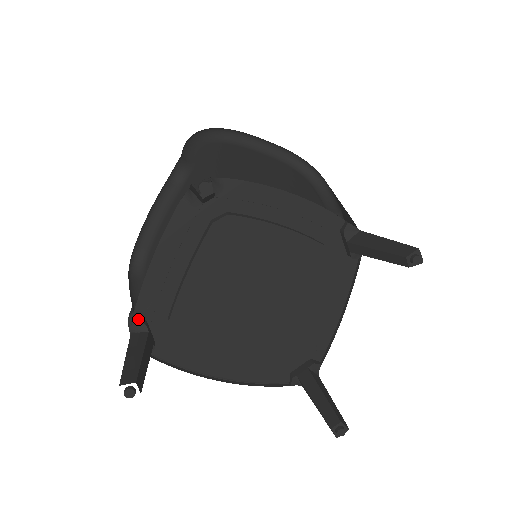
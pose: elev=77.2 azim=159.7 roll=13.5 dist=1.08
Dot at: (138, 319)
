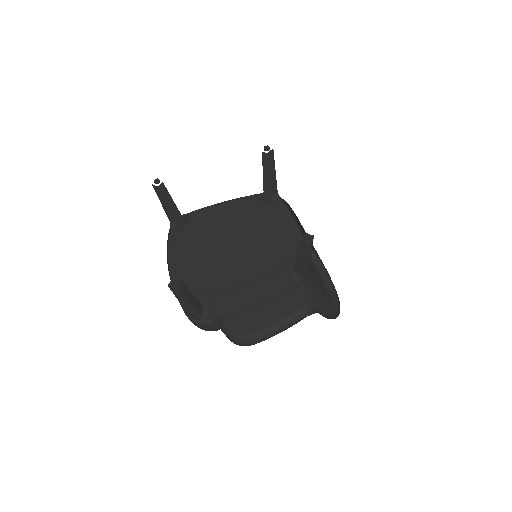
Dot at: (188, 217)
